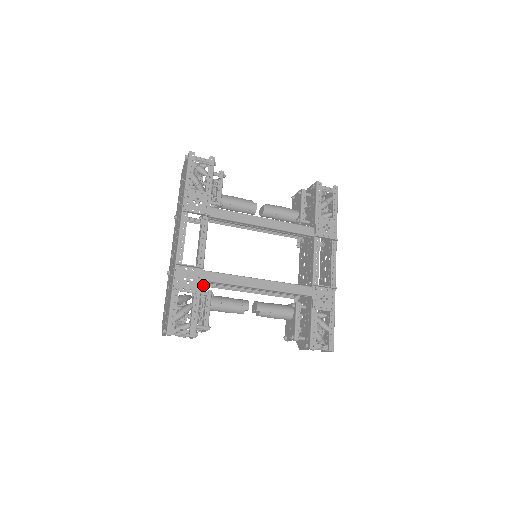
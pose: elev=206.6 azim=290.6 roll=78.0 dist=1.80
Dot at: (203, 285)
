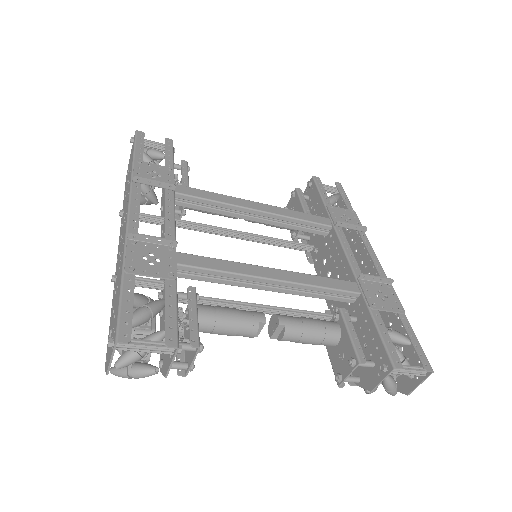
Dot at: occluded
